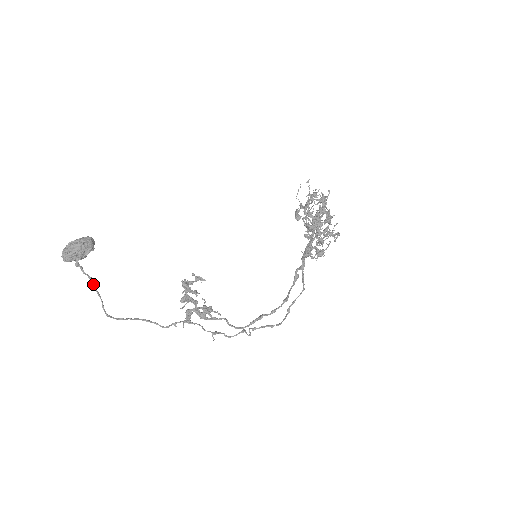
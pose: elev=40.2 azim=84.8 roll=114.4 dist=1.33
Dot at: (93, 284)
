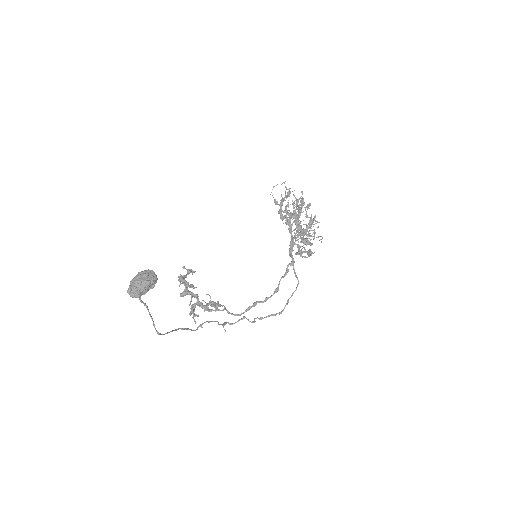
Dot at: (147, 309)
